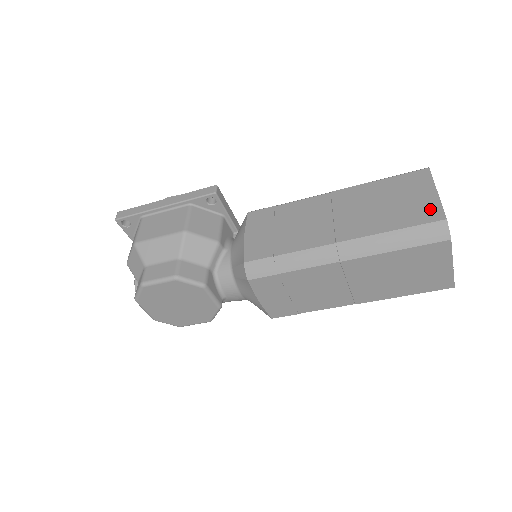
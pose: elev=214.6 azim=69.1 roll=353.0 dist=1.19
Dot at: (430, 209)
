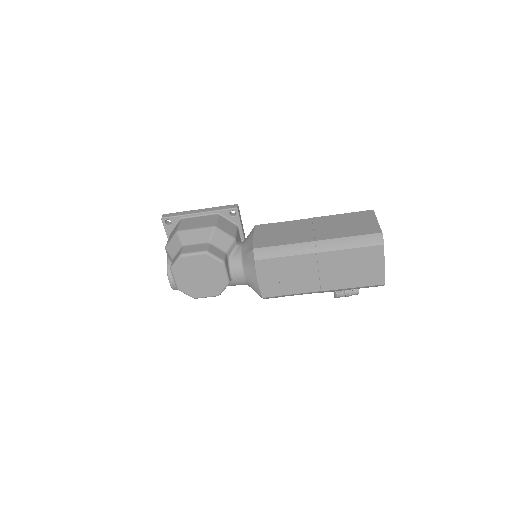
Dot at: (373, 228)
